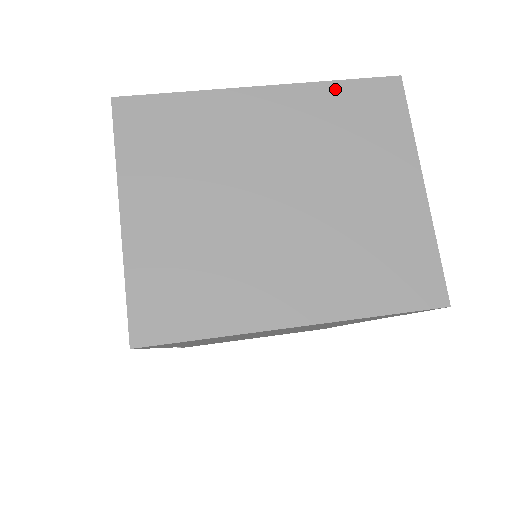
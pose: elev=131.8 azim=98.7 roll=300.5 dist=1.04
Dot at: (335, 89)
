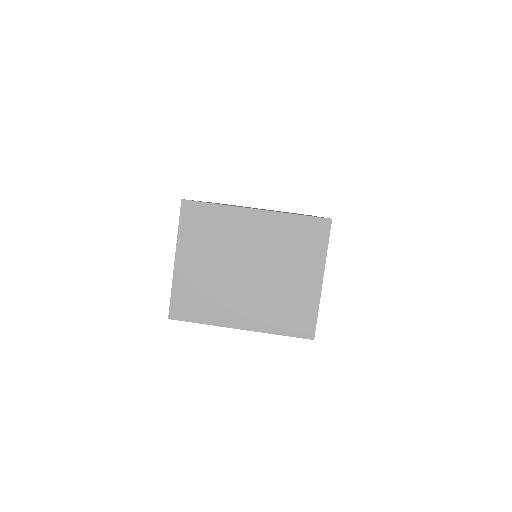
Dot at: (294, 219)
